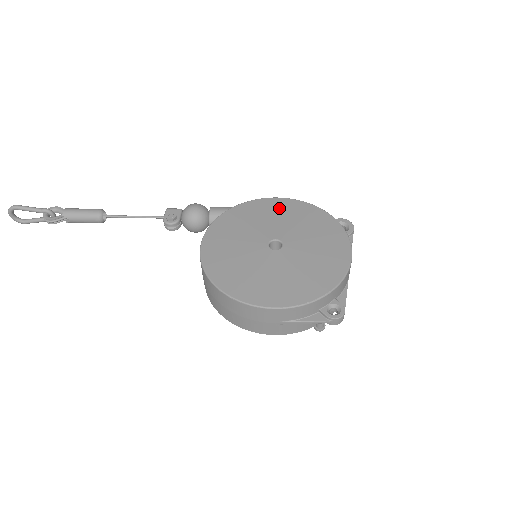
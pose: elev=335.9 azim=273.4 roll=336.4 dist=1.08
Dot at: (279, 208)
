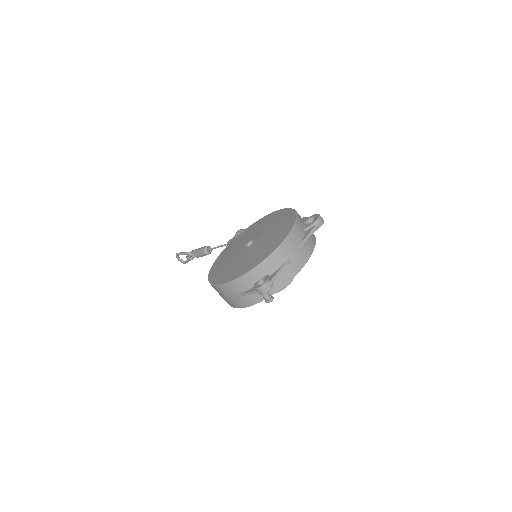
Dot at: (272, 218)
